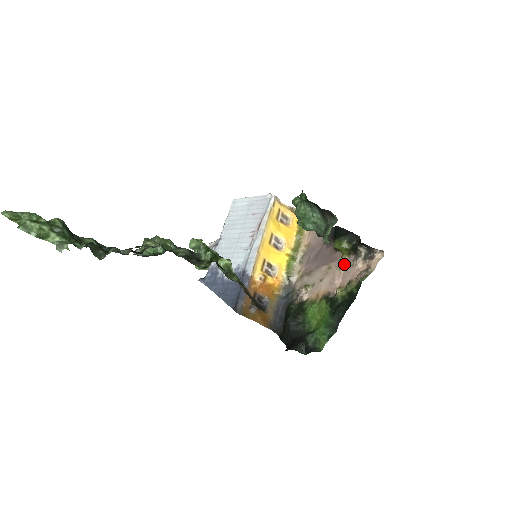
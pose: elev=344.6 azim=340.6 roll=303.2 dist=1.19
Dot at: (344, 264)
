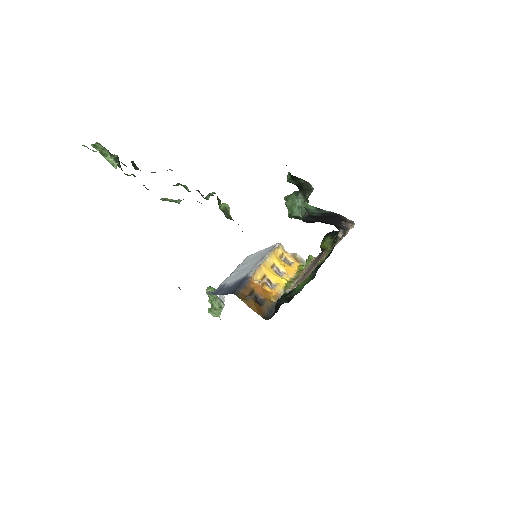
Dot at: occluded
